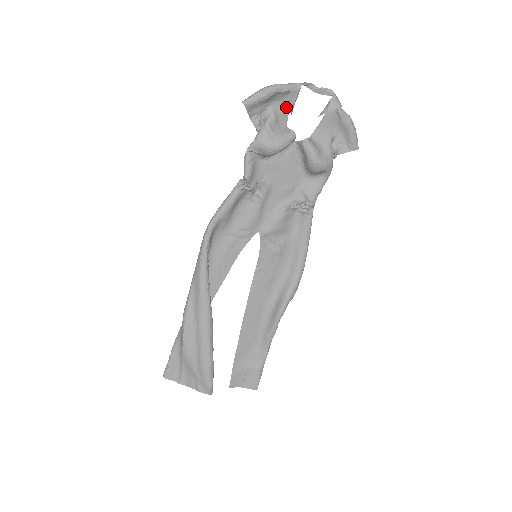
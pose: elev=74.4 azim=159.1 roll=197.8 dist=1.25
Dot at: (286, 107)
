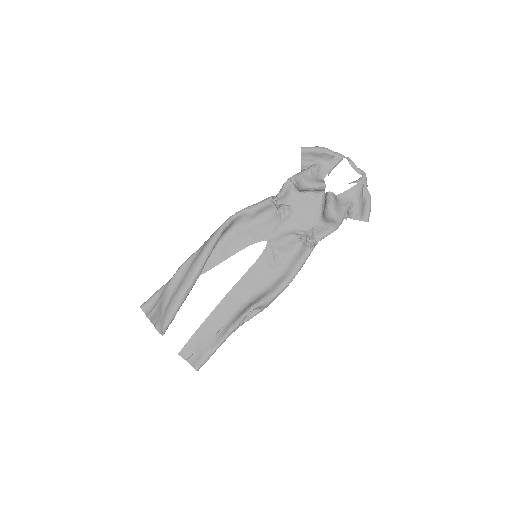
Dot at: (329, 167)
